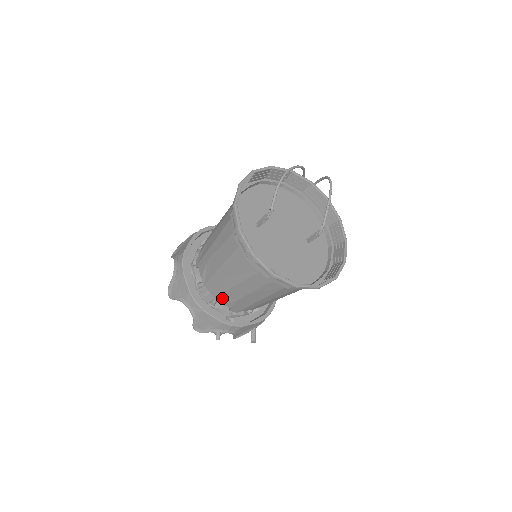
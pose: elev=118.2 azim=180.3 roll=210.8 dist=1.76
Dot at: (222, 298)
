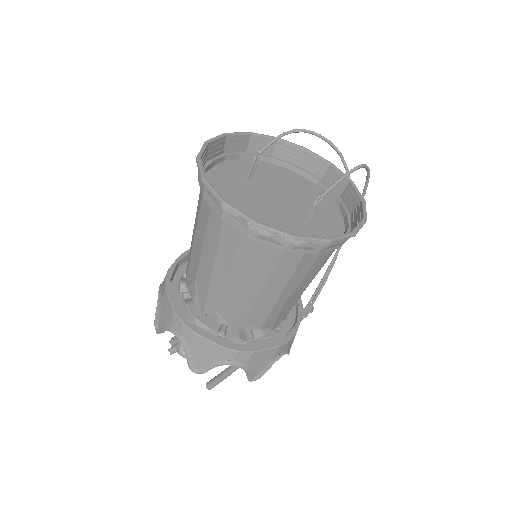
Dot at: (189, 279)
